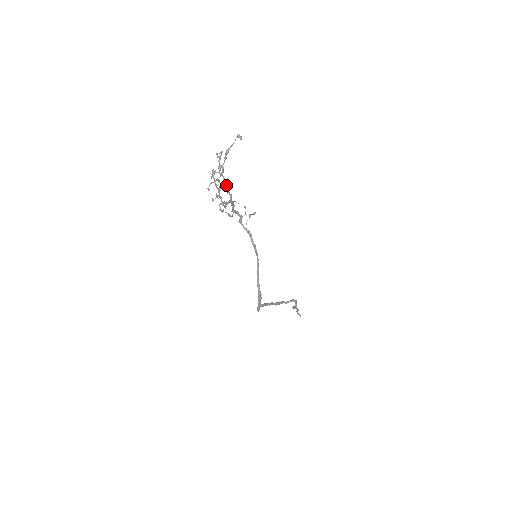
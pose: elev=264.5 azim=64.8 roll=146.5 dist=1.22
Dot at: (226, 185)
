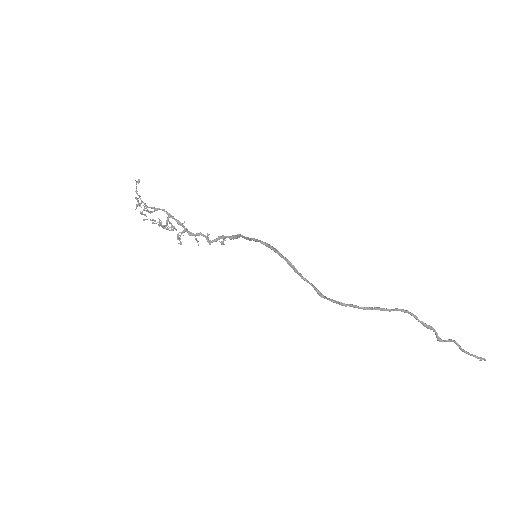
Dot at: (154, 208)
